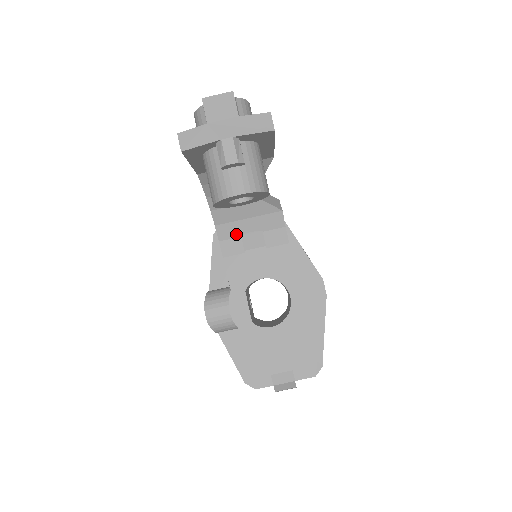
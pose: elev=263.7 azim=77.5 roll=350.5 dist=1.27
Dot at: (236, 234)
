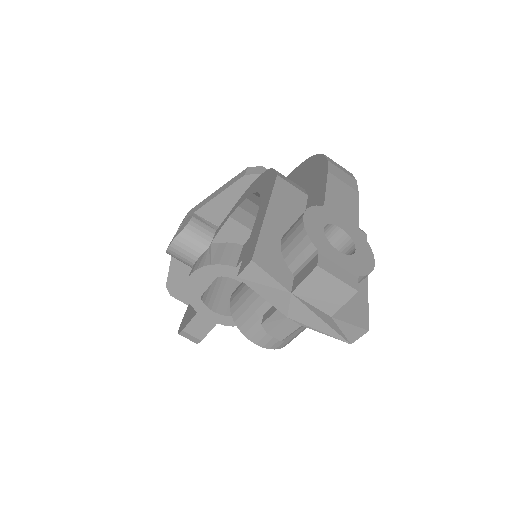
Dot at: occluded
